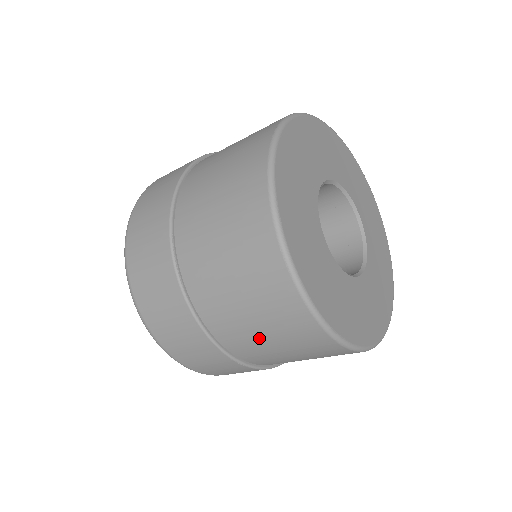
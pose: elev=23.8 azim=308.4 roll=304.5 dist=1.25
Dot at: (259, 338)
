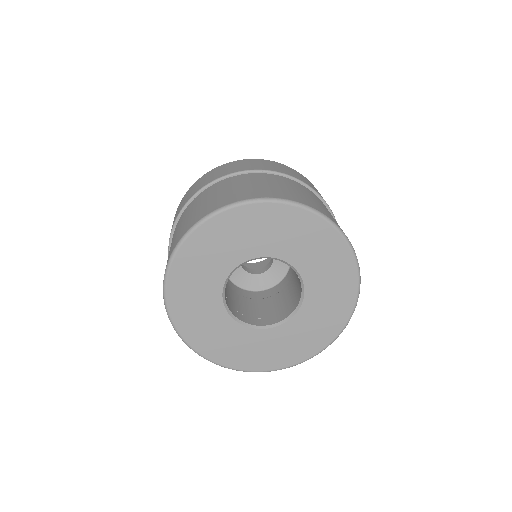
Dot at: occluded
